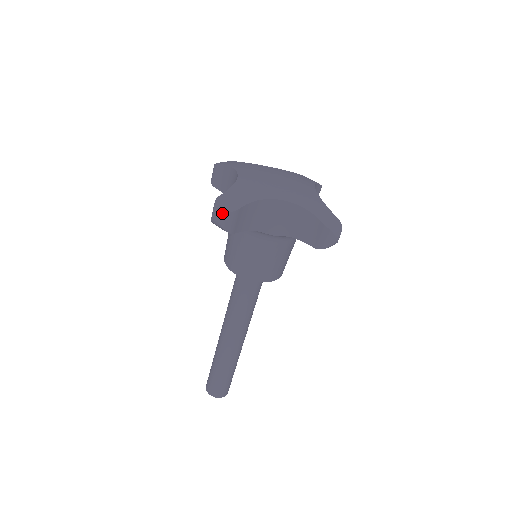
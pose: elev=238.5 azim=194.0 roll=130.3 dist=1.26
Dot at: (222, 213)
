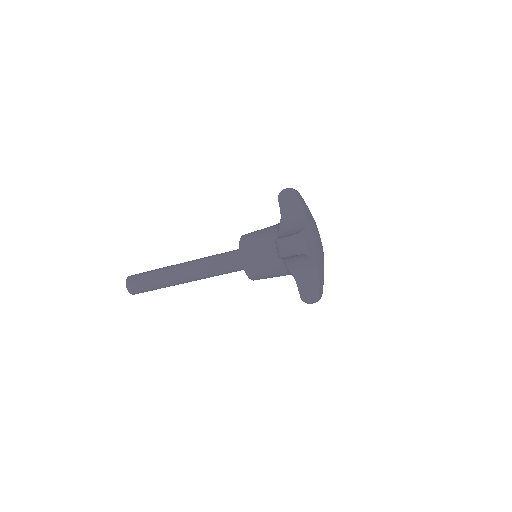
Dot at: (290, 249)
